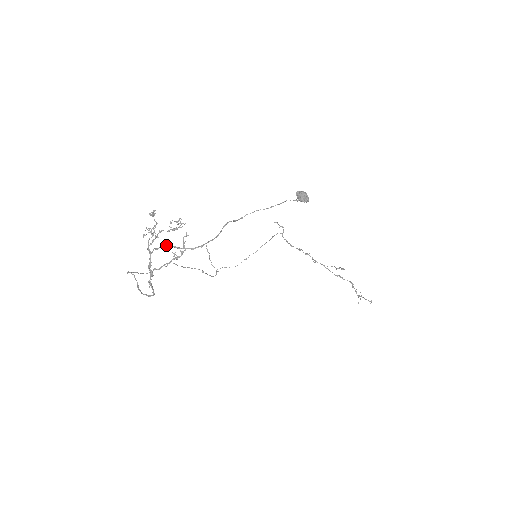
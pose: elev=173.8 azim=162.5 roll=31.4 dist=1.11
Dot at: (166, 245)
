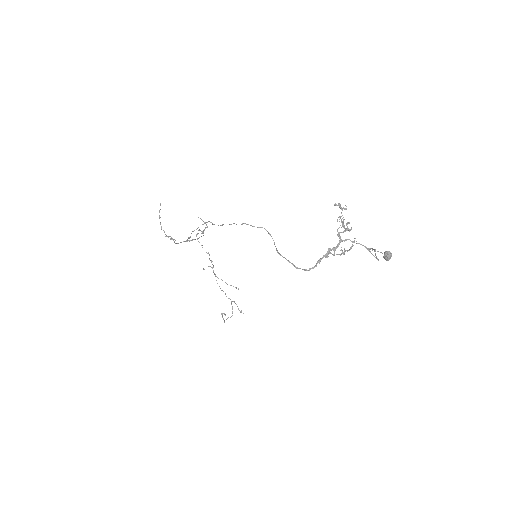
Dot at: (363, 245)
